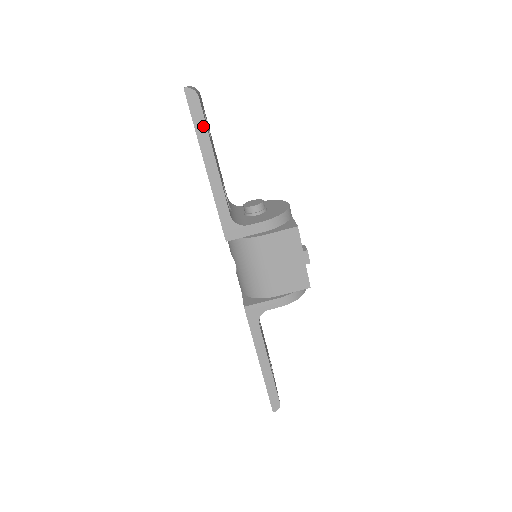
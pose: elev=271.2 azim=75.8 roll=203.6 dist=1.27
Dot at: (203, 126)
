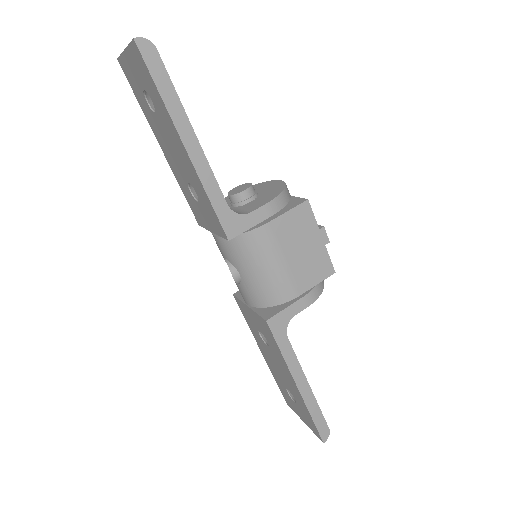
Dot at: (170, 89)
